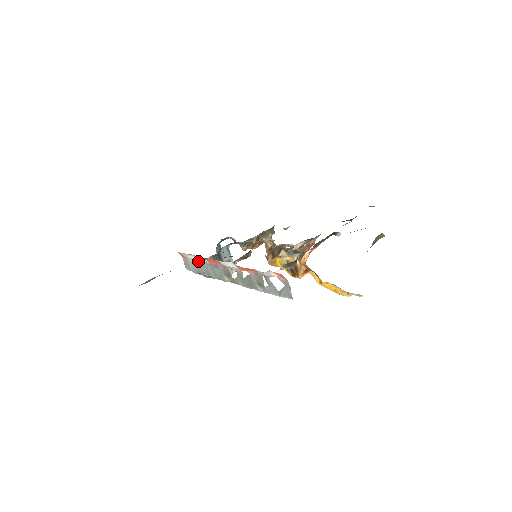
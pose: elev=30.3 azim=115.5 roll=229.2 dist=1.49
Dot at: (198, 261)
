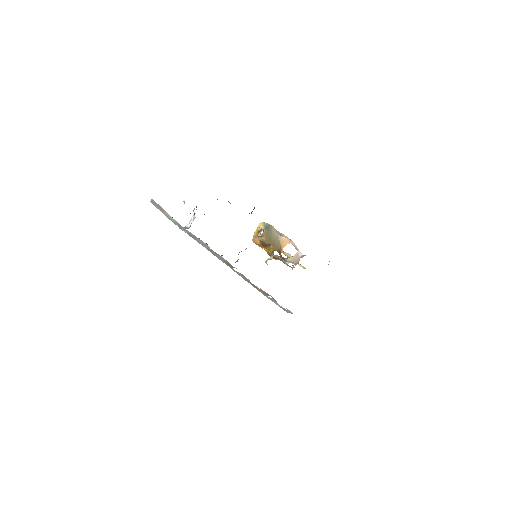
Dot at: (189, 232)
